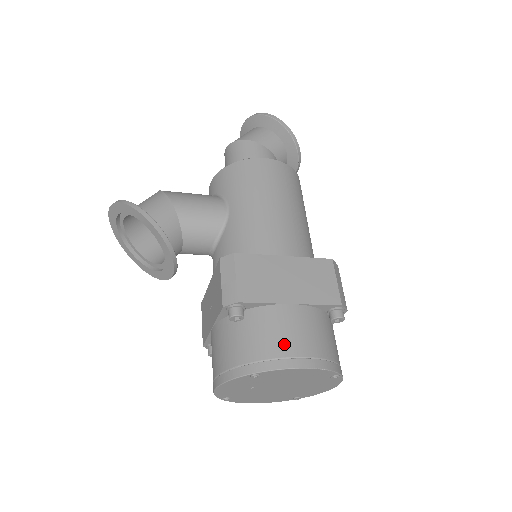
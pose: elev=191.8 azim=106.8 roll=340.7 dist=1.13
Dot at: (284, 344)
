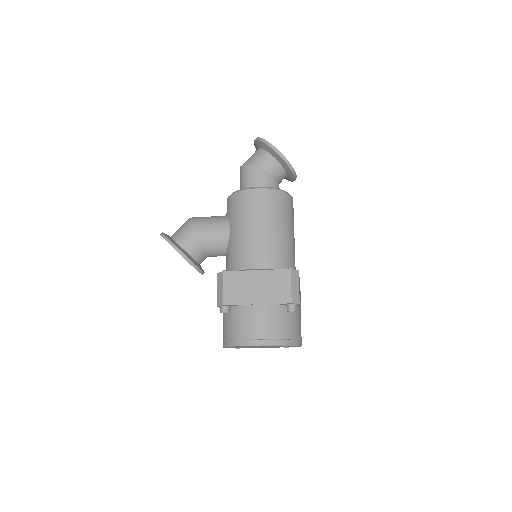
Dot at: (249, 331)
